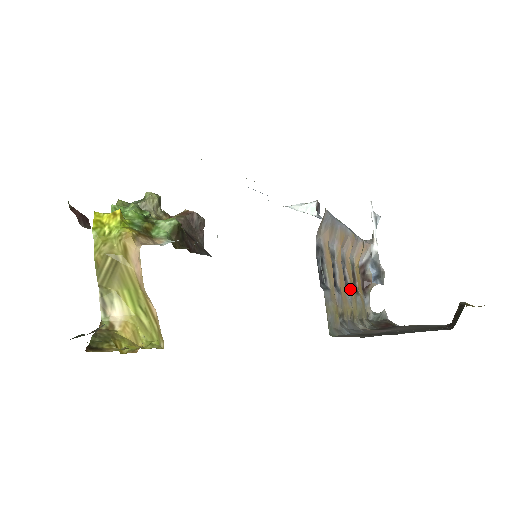
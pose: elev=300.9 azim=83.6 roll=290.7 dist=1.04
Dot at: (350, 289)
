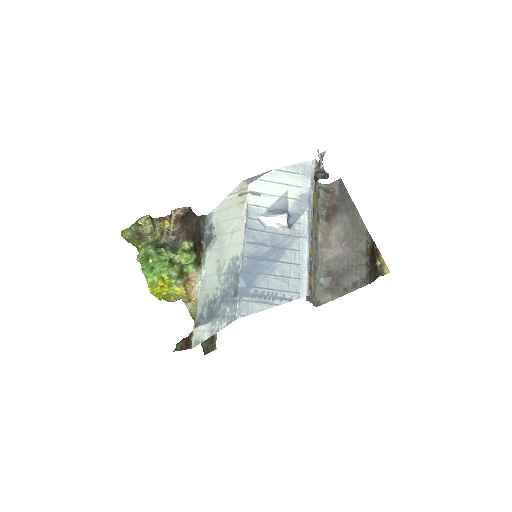
Dot at: (313, 231)
